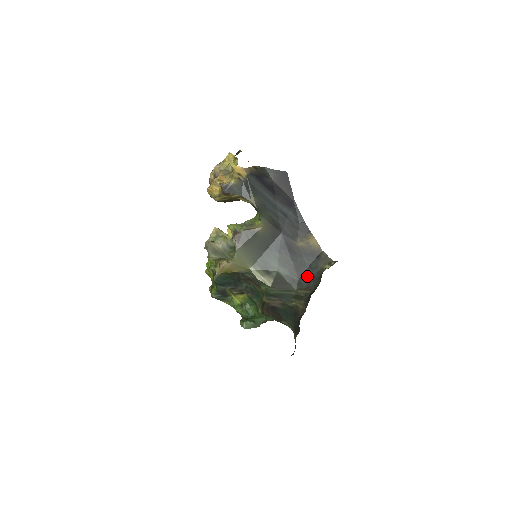
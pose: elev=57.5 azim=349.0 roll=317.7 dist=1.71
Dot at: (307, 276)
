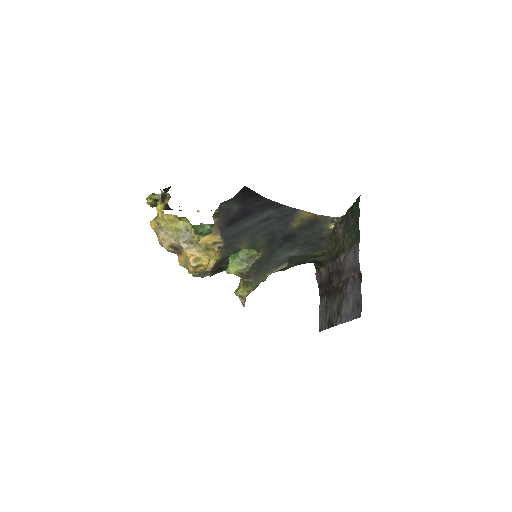
Dot at: (316, 241)
